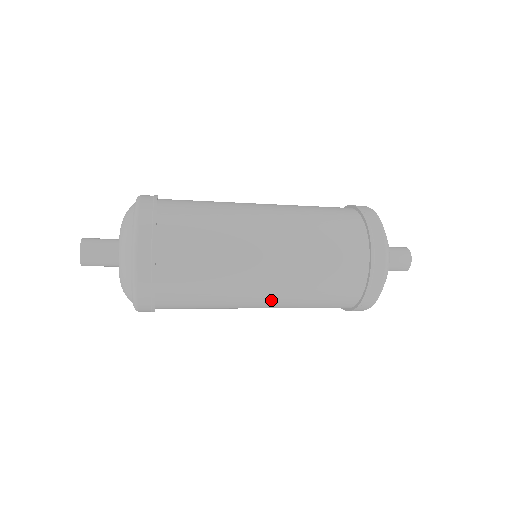
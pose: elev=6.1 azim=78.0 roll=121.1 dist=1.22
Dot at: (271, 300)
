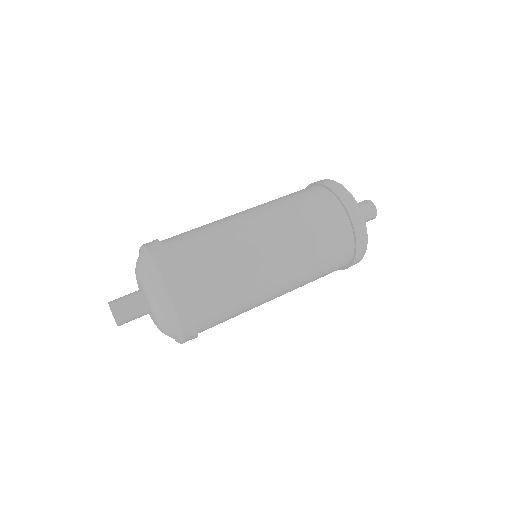
Dot at: occluded
